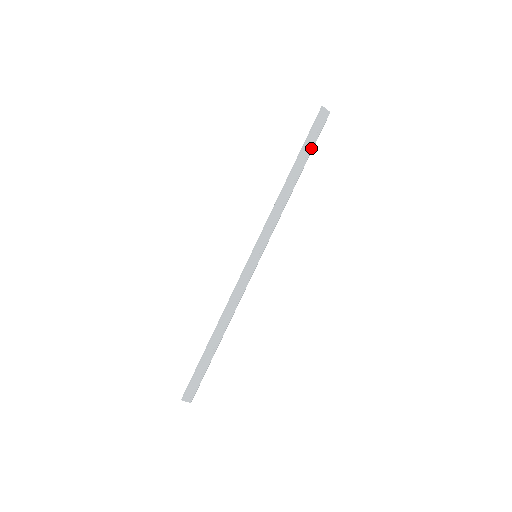
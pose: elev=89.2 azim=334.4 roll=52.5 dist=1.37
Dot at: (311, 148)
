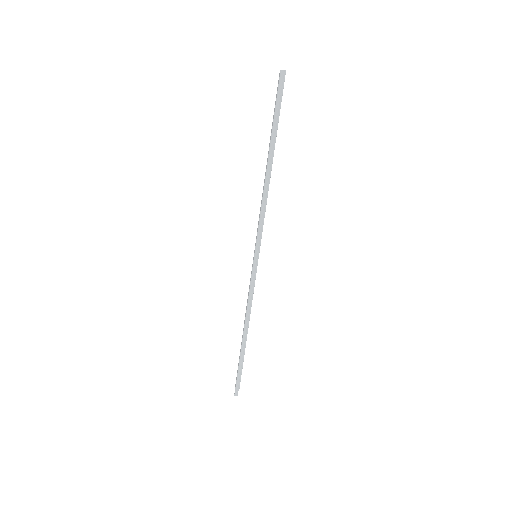
Dot at: (277, 123)
